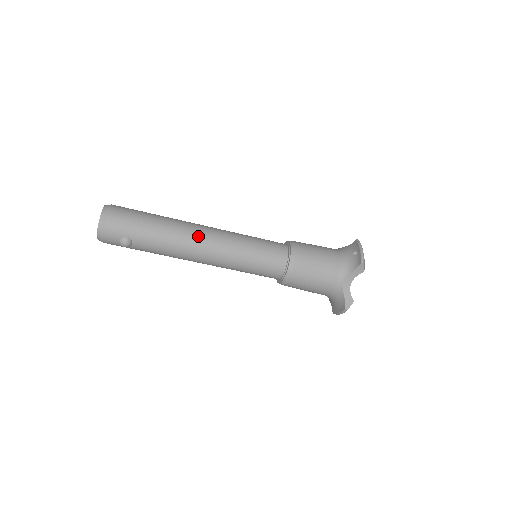
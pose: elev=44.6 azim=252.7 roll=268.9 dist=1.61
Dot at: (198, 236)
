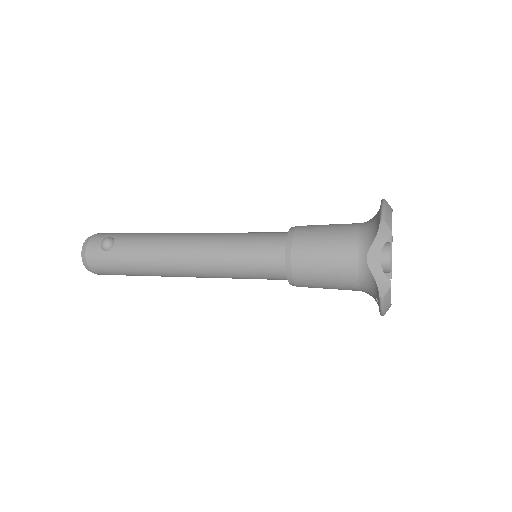
Dot at: occluded
